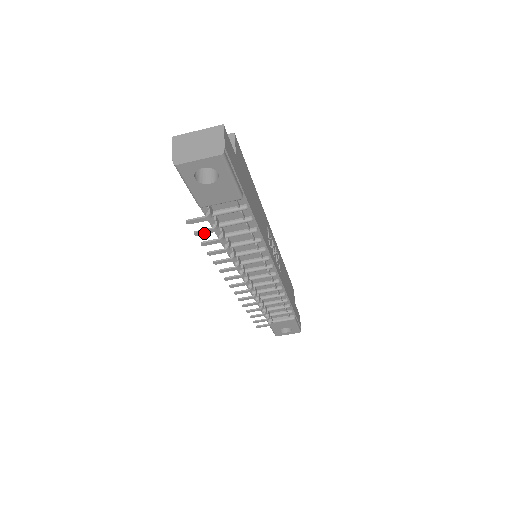
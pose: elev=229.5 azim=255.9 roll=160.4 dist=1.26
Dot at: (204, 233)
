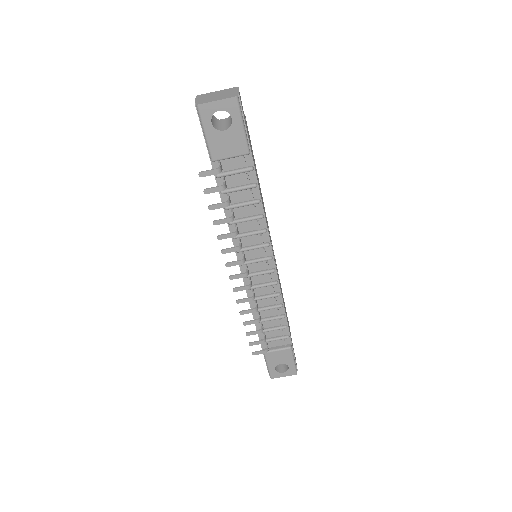
Dot at: (213, 191)
